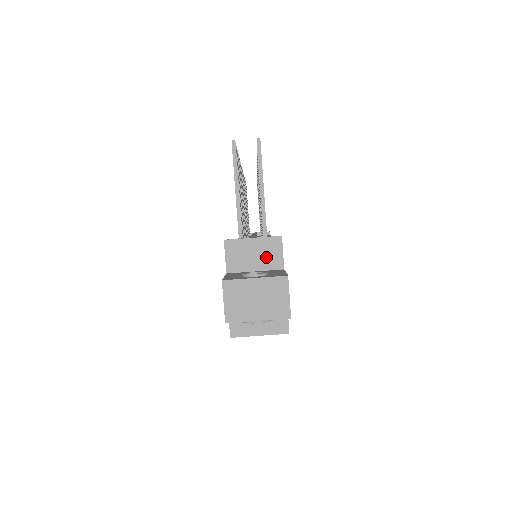
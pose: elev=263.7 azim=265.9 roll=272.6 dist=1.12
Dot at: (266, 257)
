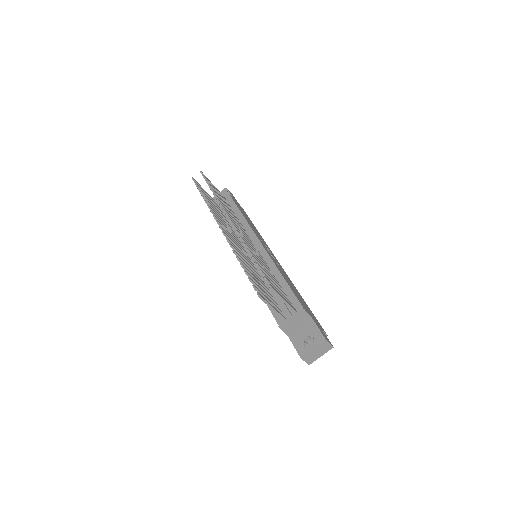
Dot at: (301, 320)
